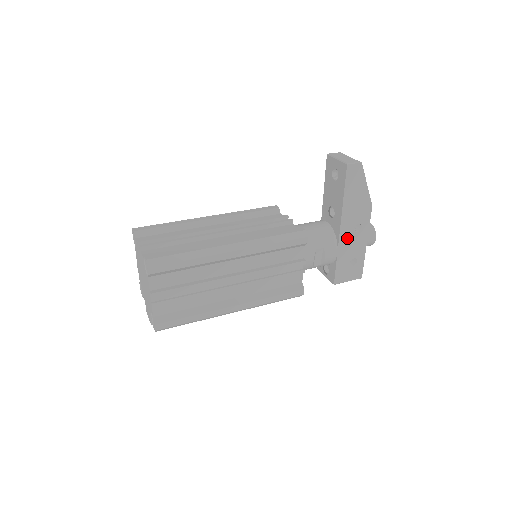
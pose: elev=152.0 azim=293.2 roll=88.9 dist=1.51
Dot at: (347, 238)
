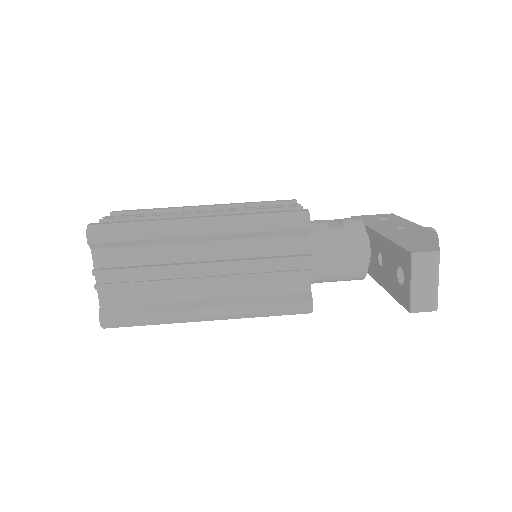
Dot at: occluded
